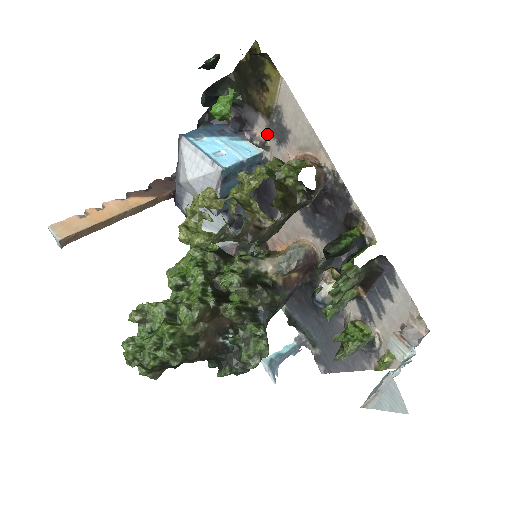
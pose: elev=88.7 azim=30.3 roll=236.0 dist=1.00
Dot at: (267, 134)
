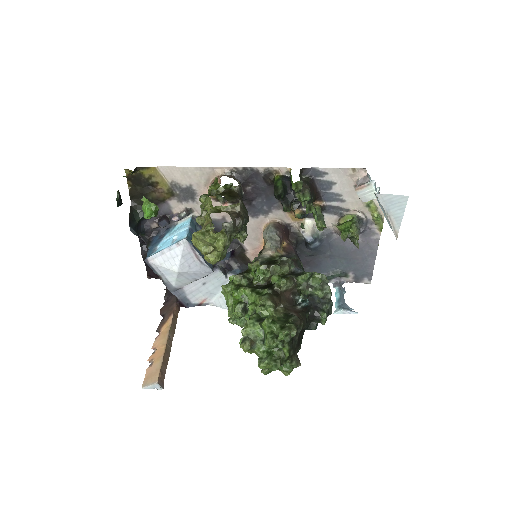
Dot at: (183, 205)
